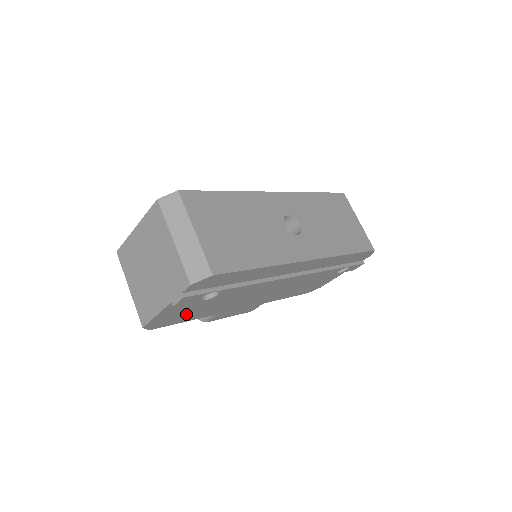
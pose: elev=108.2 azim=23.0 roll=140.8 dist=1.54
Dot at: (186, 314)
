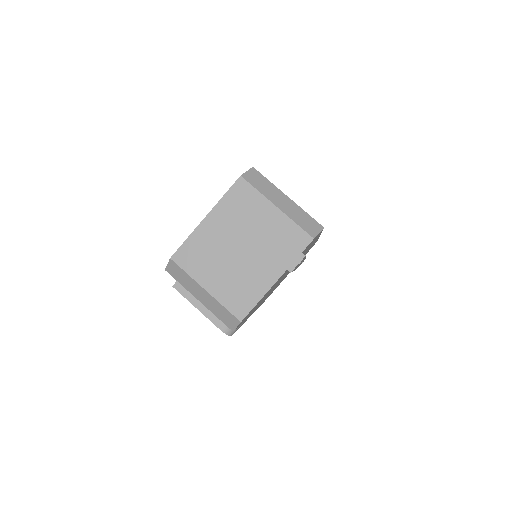
Dot at: occluded
